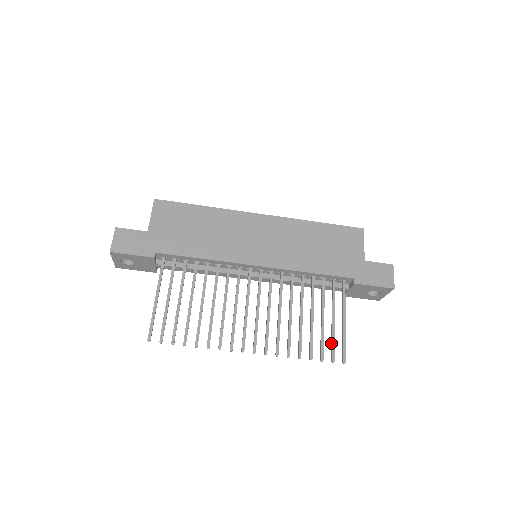
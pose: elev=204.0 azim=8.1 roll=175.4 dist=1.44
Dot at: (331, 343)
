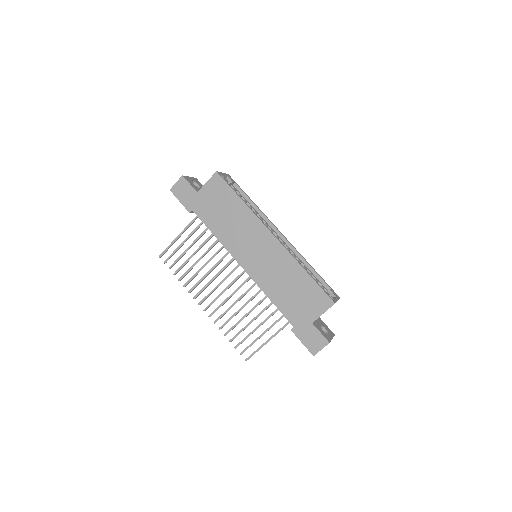
Dot at: (249, 345)
